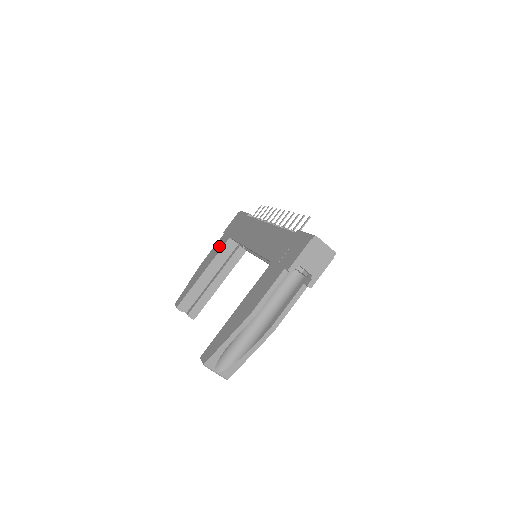
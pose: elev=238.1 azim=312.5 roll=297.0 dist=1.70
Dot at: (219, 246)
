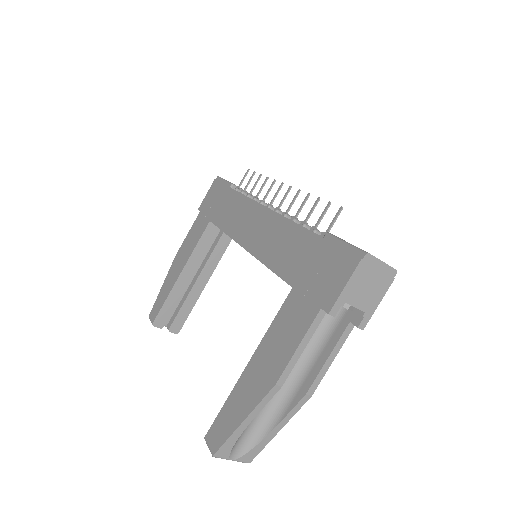
Dot at: (196, 233)
